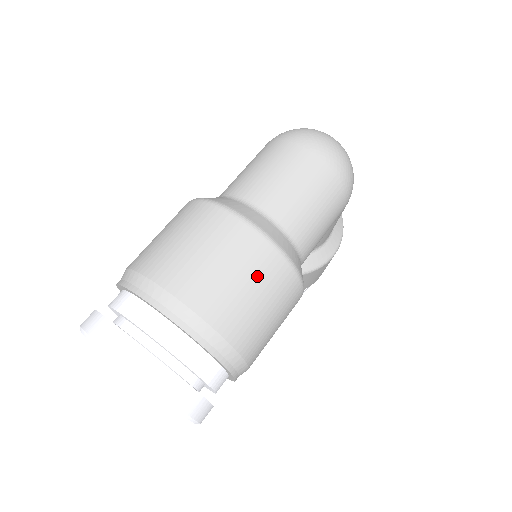
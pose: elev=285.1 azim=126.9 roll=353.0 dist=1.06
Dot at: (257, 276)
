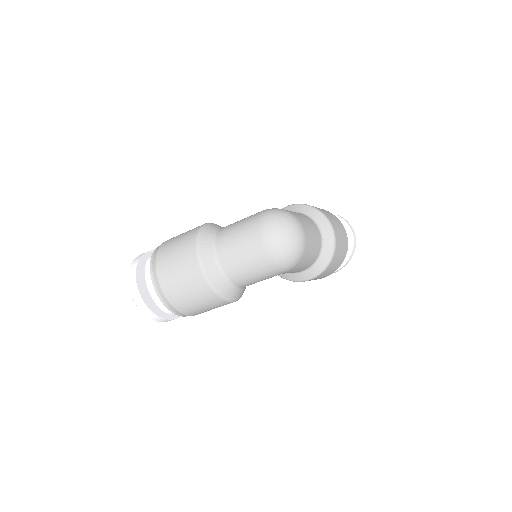
Dot at: (193, 289)
